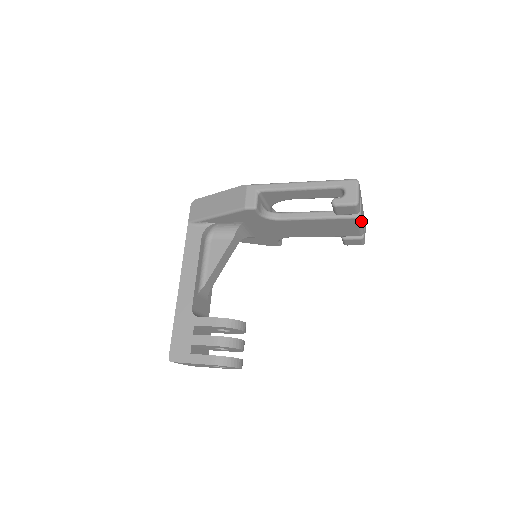
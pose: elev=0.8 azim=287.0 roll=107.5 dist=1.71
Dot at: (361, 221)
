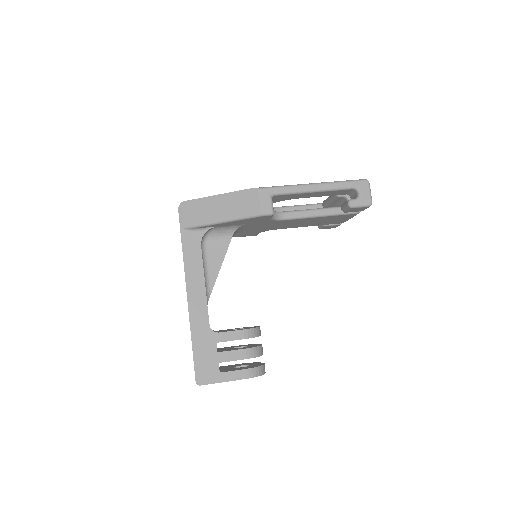
Dot at: occluded
